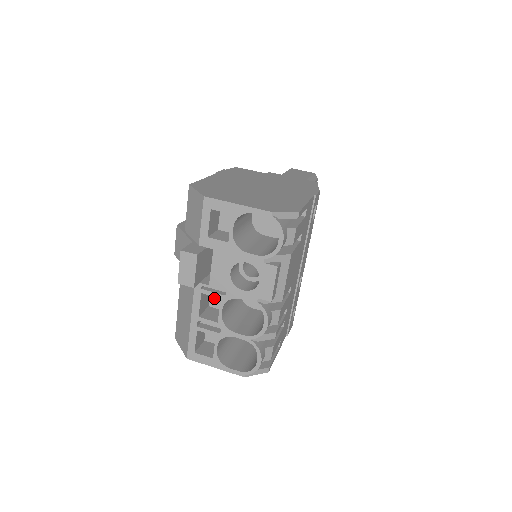
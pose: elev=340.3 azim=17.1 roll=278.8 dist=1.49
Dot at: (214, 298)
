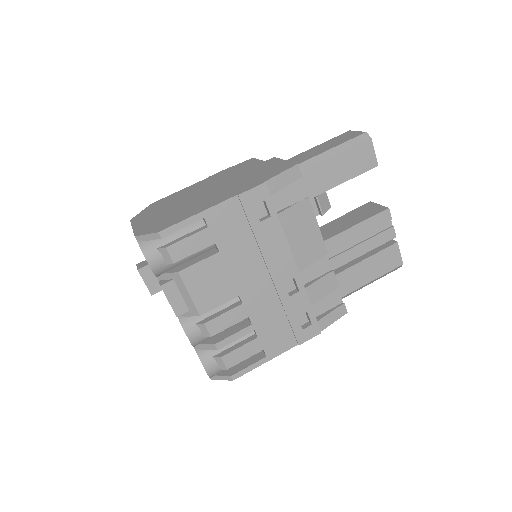
Dot at: occluded
